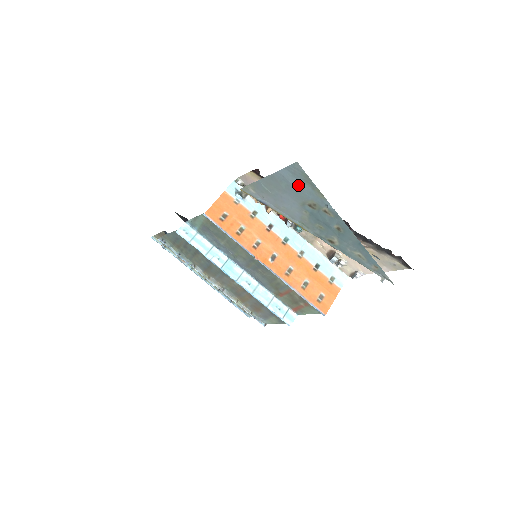
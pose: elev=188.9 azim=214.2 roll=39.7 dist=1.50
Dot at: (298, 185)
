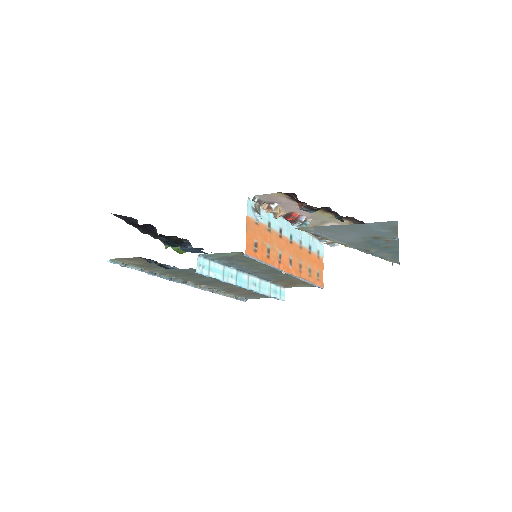
Dot at: (378, 230)
